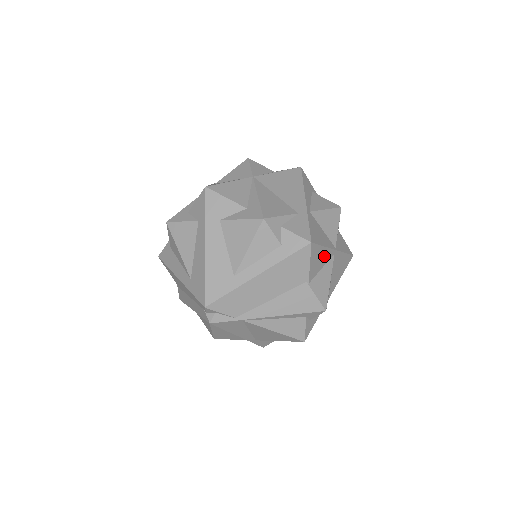
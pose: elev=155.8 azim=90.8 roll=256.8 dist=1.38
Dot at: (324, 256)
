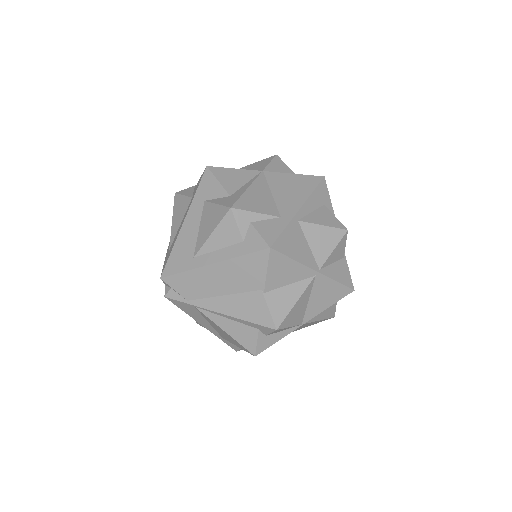
Dot at: (295, 271)
